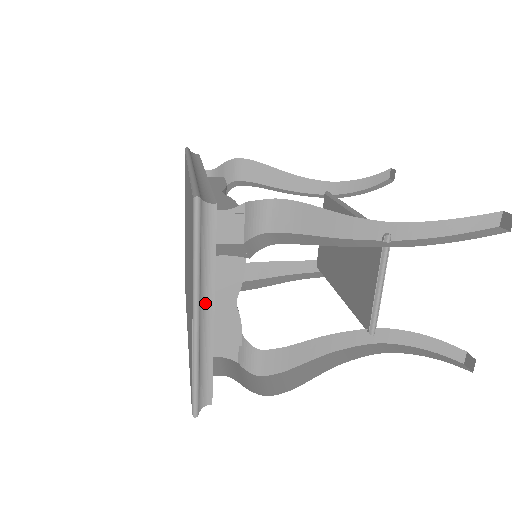
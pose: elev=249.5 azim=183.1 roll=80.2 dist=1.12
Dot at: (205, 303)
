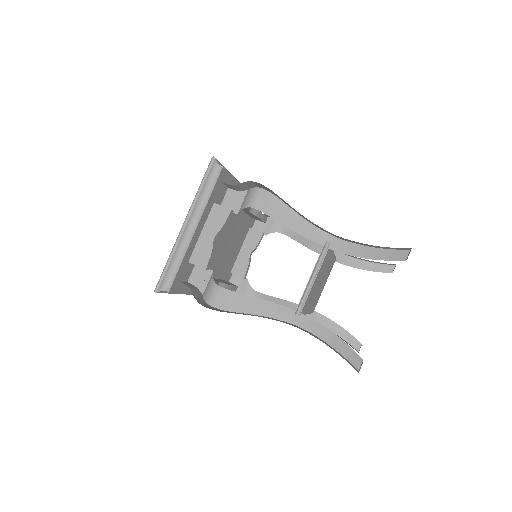
Dot at: (194, 220)
